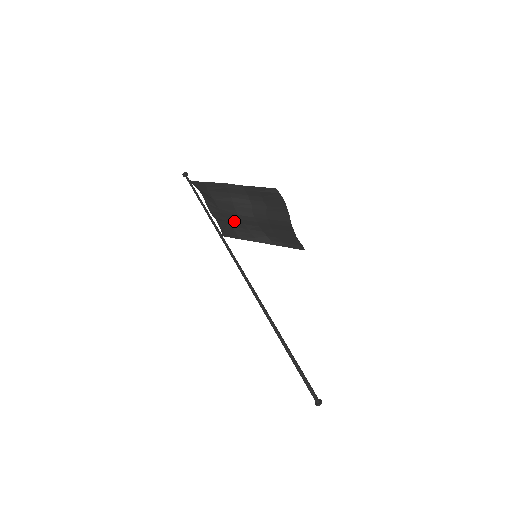
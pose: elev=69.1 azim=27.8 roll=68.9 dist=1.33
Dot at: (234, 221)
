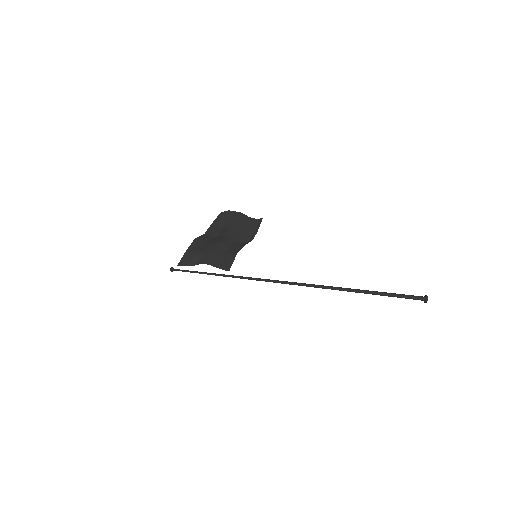
Dot at: (223, 250)
